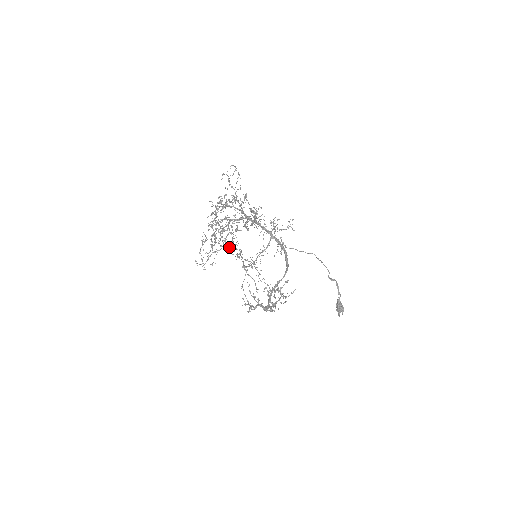
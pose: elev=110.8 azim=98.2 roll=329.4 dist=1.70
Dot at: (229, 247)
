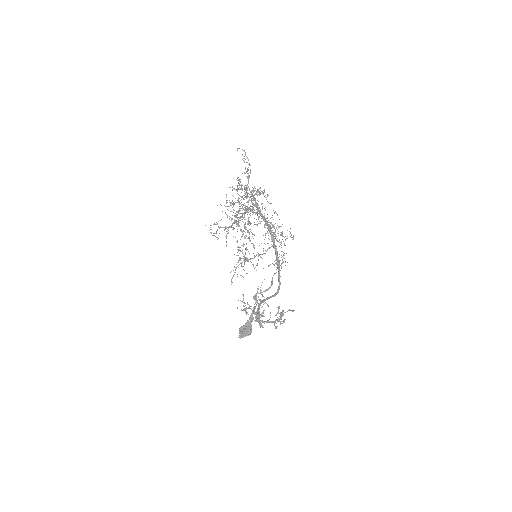
Dot at: occluded
